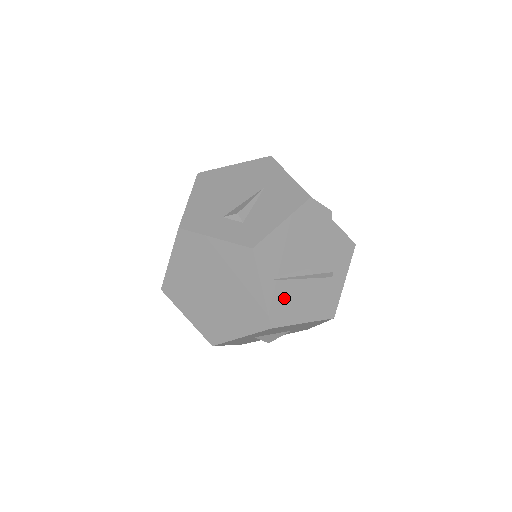
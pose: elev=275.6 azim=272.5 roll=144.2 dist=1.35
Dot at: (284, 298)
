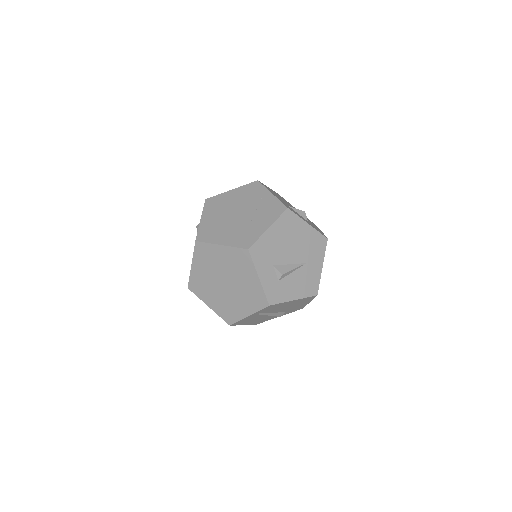
Dot at: occluded
